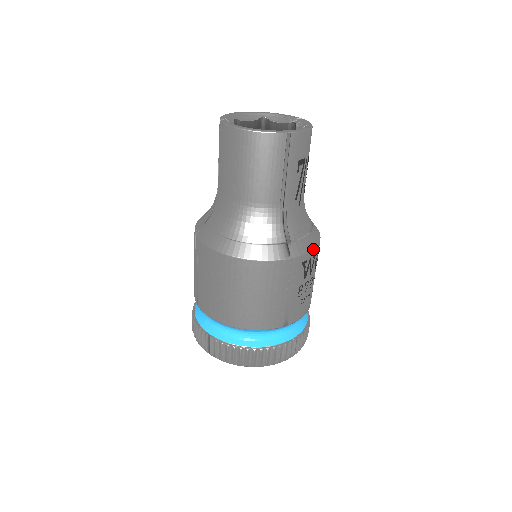
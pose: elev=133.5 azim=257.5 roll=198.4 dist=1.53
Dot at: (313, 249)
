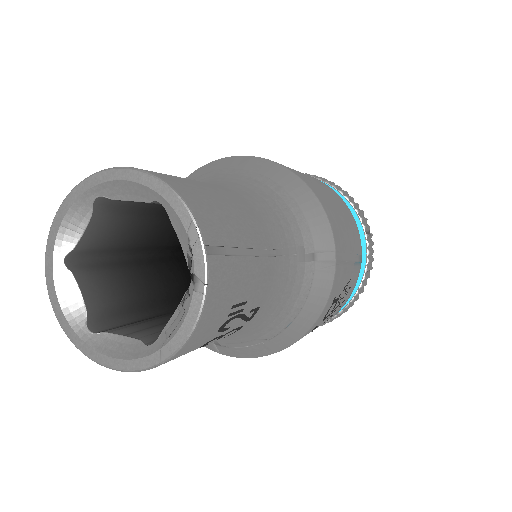
Dot at: occluded
